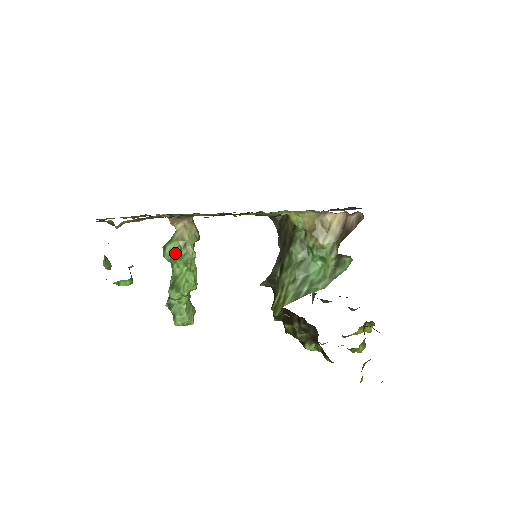
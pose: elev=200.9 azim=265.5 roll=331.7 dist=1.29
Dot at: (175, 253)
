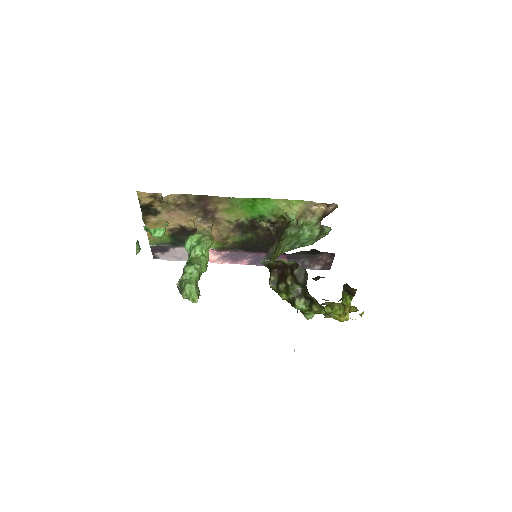
Dot at: (195, 242)
